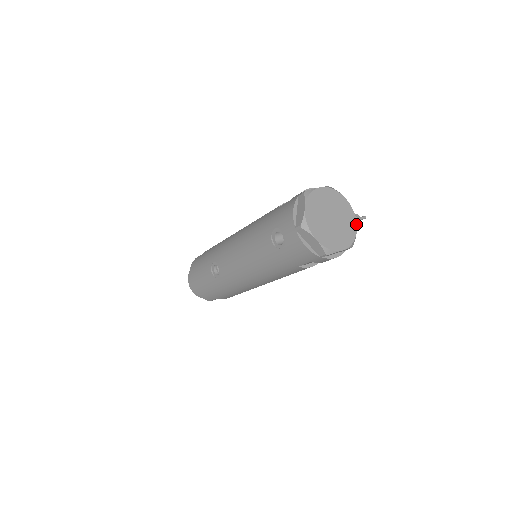
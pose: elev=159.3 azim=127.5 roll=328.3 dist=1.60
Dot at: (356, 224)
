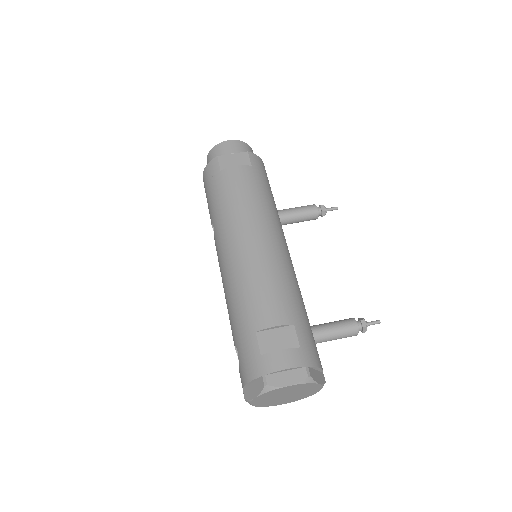
Dot at: occluded
